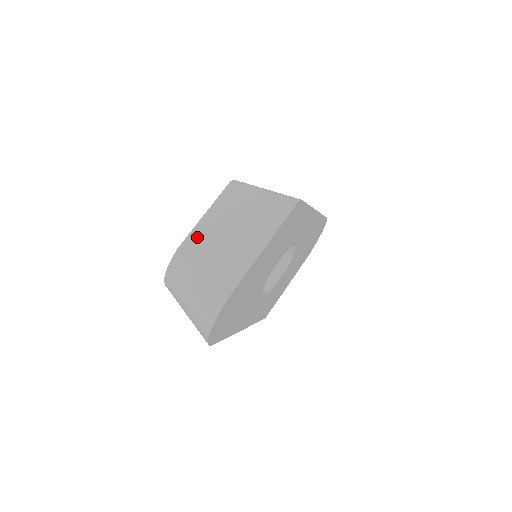
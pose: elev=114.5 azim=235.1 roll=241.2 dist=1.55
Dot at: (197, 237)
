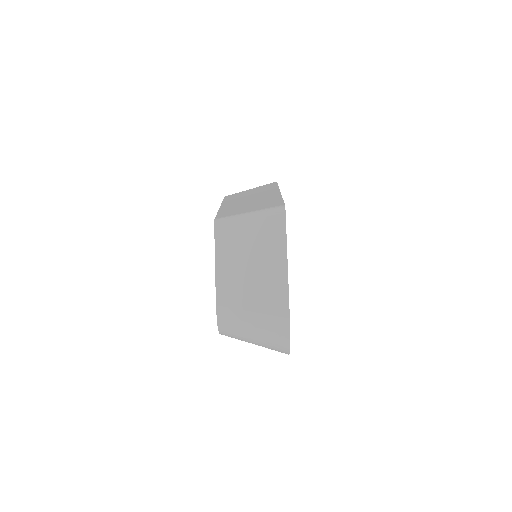
Dot at: (225, 286)
